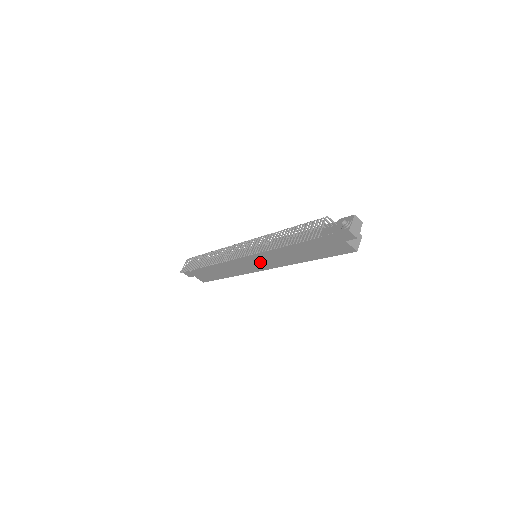
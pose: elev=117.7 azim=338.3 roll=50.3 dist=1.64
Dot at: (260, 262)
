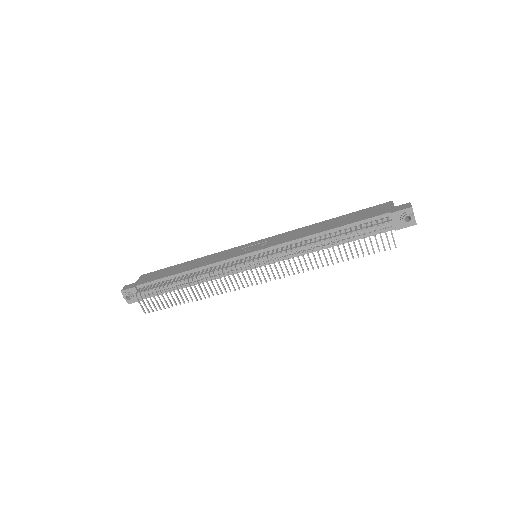
Dot at: occluded
